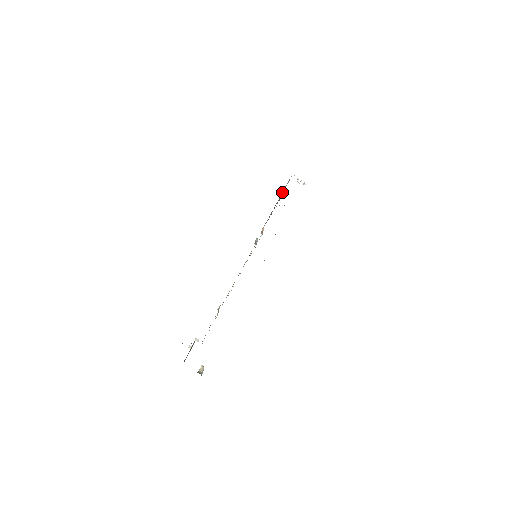
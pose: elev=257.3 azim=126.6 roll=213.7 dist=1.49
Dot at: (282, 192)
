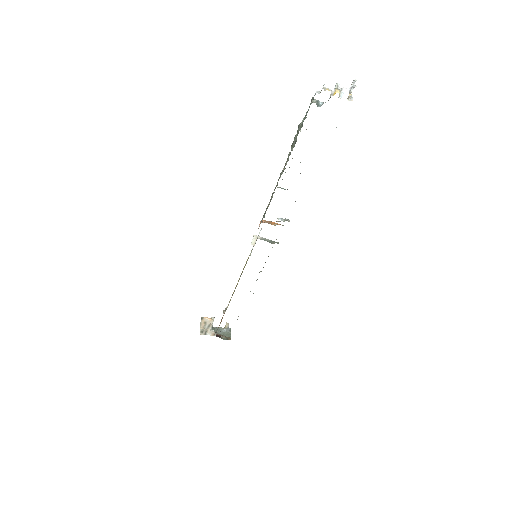
Dot at: (292, 145)
